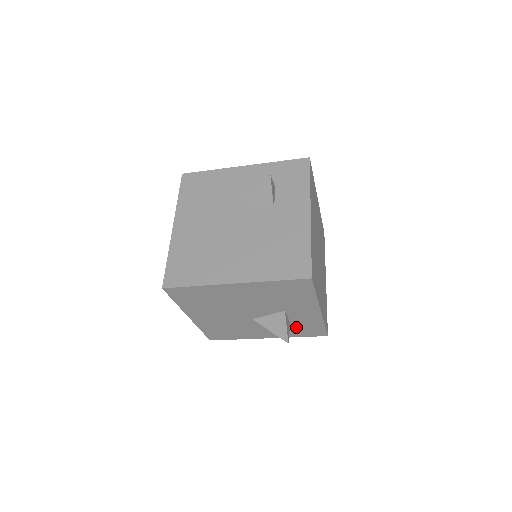
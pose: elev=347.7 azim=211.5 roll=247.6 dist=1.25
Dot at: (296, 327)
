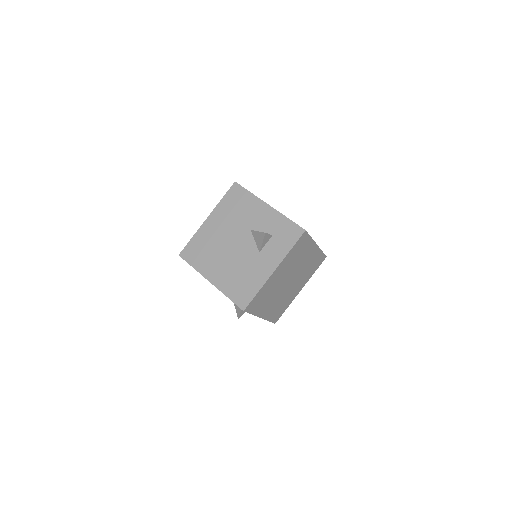
Dot at: occluded
